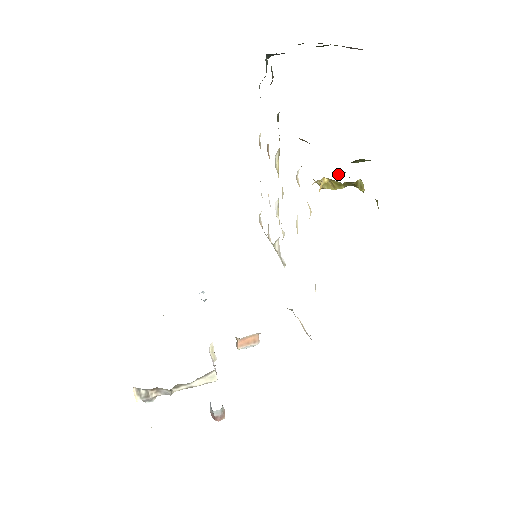
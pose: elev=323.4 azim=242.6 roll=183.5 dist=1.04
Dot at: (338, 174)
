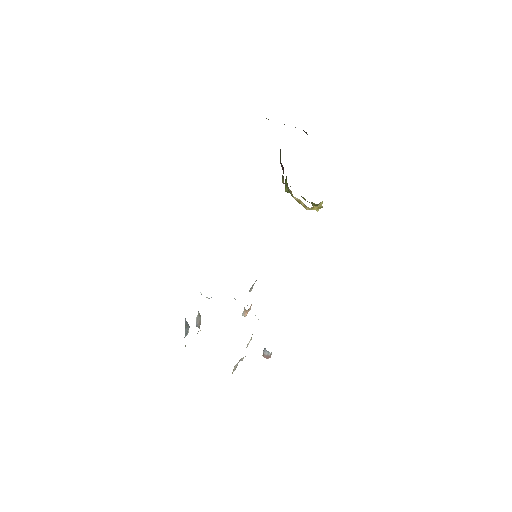
Dot at: occluded
